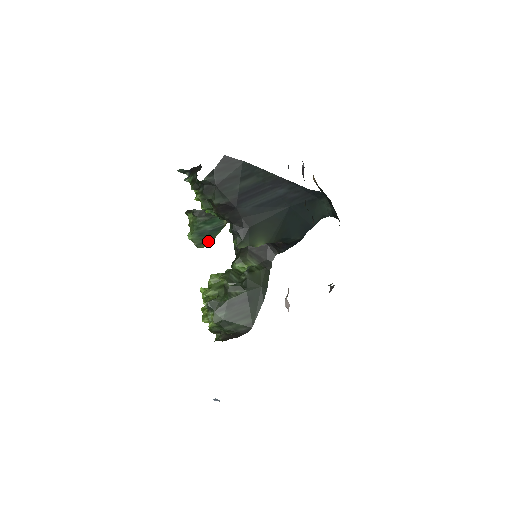
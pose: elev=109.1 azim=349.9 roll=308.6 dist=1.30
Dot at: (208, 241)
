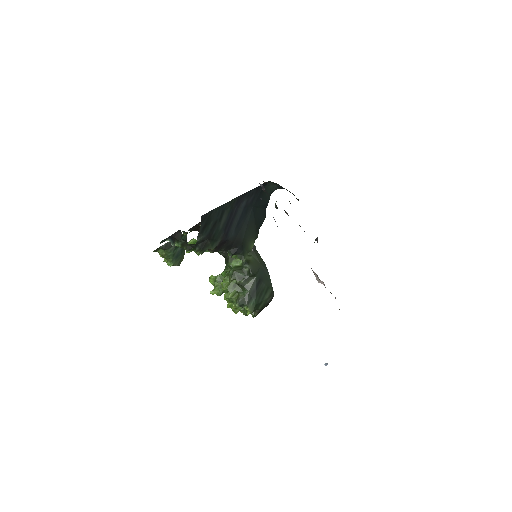
Dot at: (183, 256)
